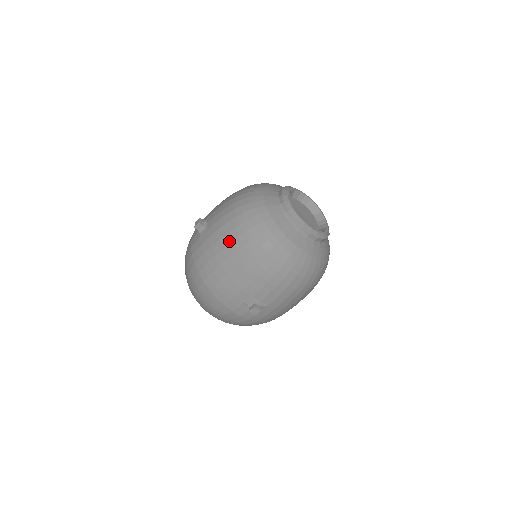
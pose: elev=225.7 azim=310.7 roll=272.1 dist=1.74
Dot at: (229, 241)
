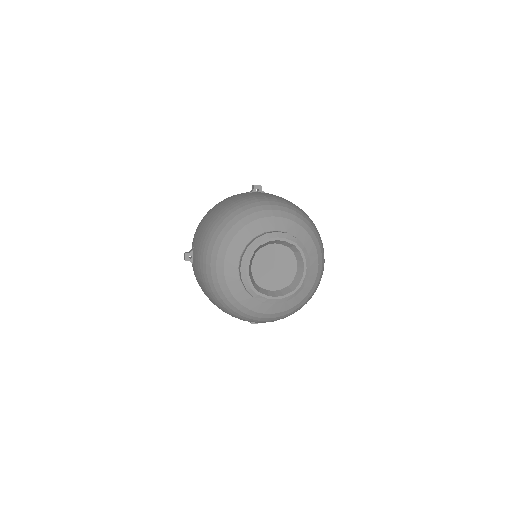
Dot at: (208, 296)
